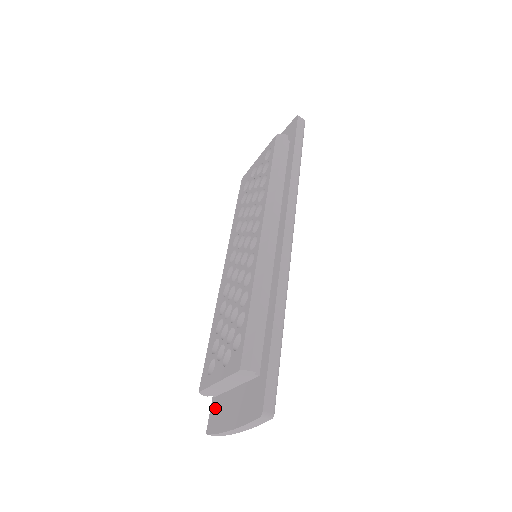
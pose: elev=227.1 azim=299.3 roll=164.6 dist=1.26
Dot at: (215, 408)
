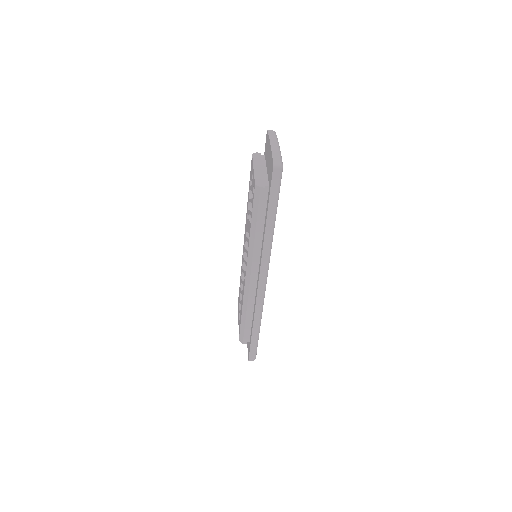
Dot at: occluded
